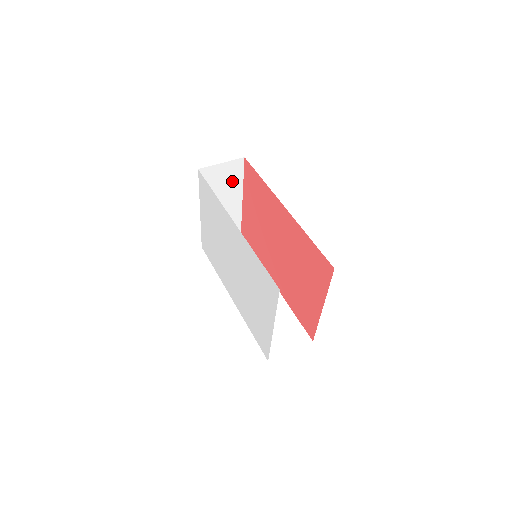
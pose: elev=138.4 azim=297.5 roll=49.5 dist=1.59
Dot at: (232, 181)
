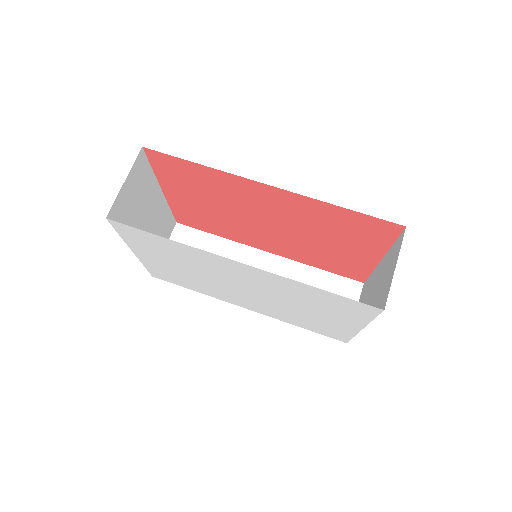
Dot at: (144, 186)
